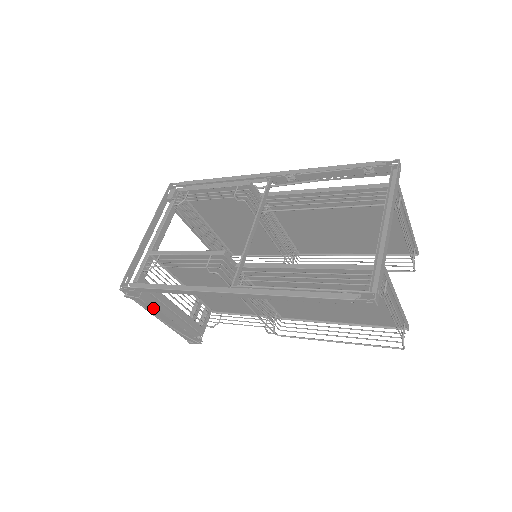
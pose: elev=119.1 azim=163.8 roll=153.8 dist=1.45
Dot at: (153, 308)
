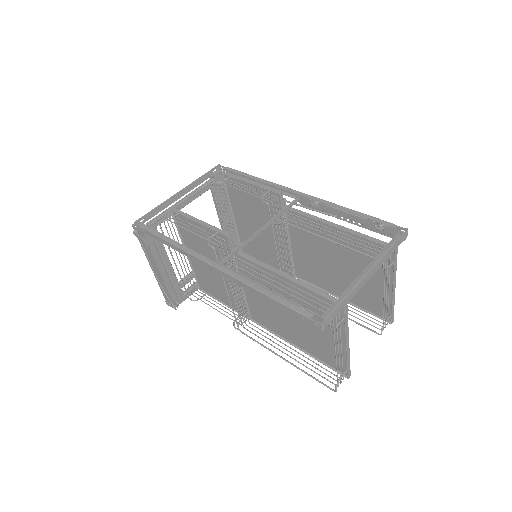
Dot at: (151, 255)
